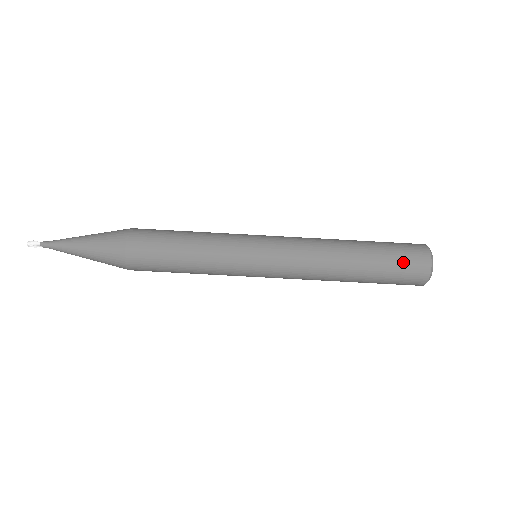
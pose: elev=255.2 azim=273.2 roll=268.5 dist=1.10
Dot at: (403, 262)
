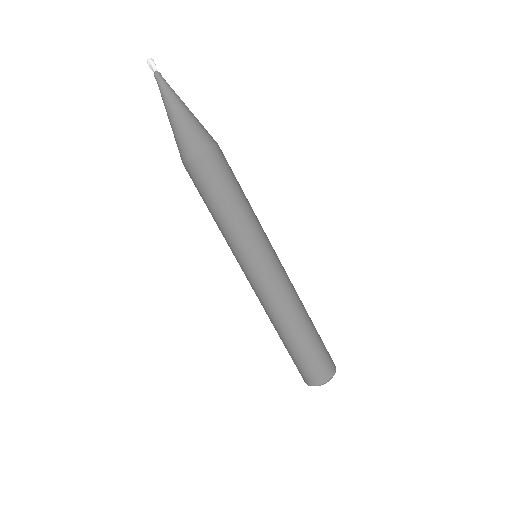
Dot at: (313, 365)
